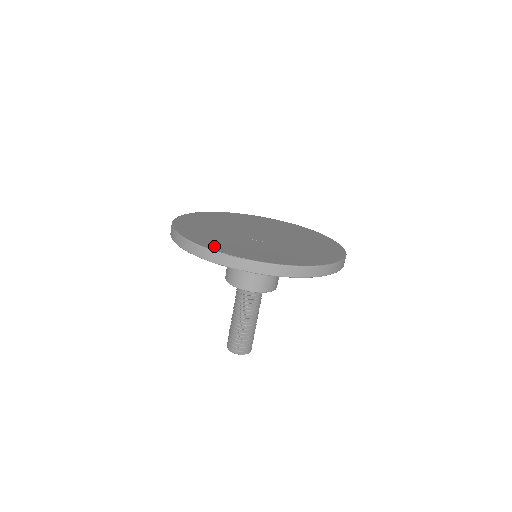
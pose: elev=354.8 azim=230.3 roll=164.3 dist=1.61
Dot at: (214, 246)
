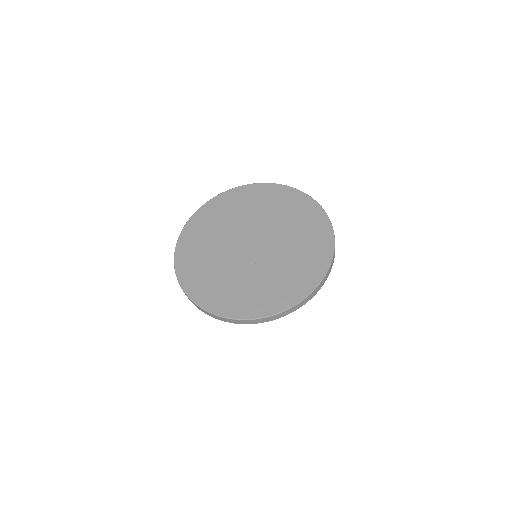
Dot at: (183, 268)
